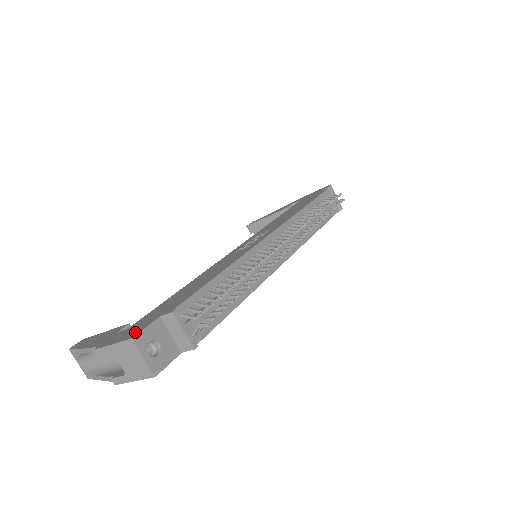
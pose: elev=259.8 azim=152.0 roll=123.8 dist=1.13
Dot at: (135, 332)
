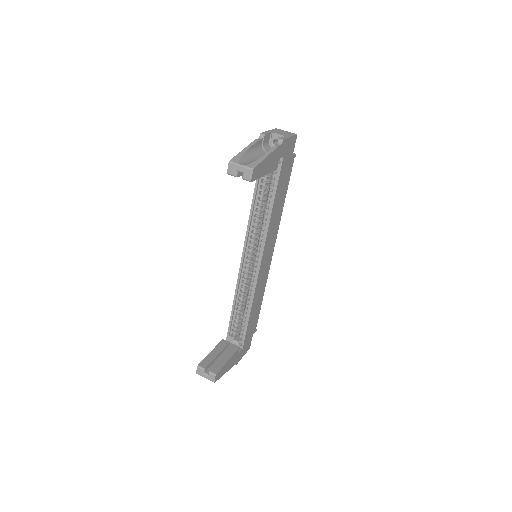
Dot at: occluded
